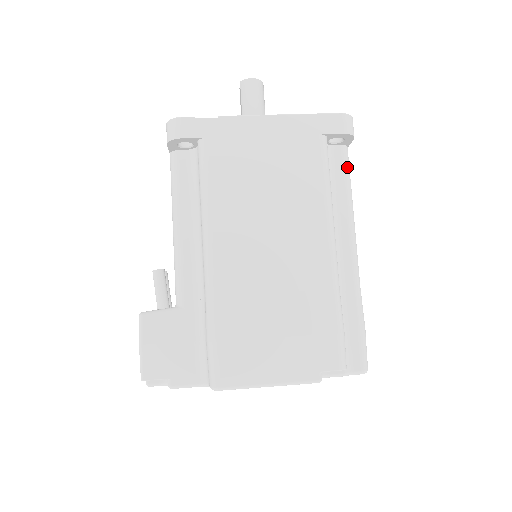
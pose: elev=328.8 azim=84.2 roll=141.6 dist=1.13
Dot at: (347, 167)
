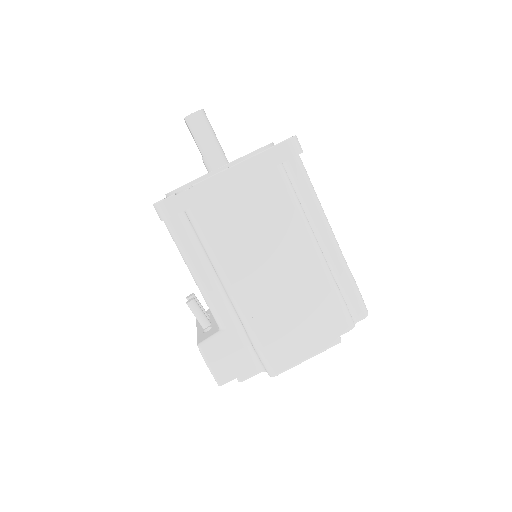
Dot at: (304, 172)
